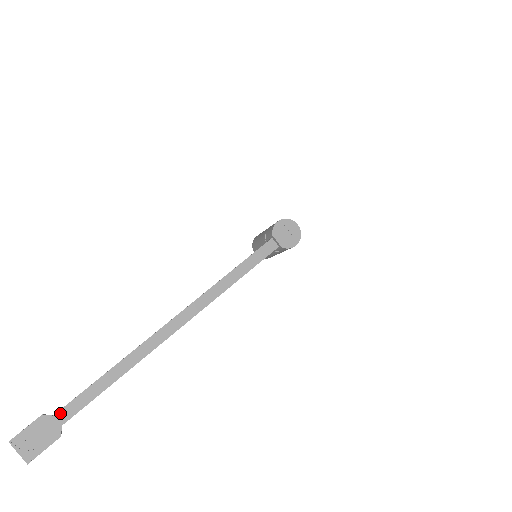
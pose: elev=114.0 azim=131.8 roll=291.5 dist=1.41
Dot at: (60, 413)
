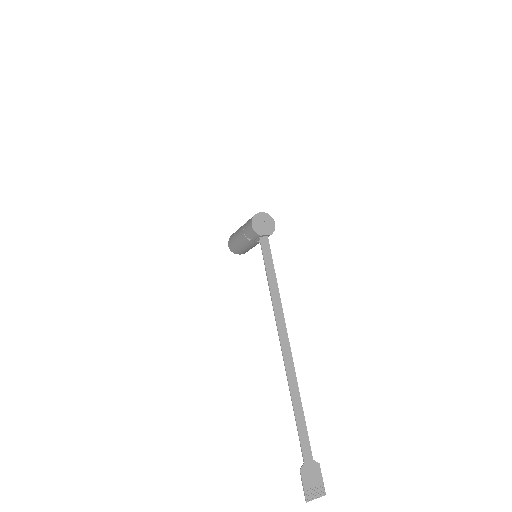
Dot at: (305, 457)
